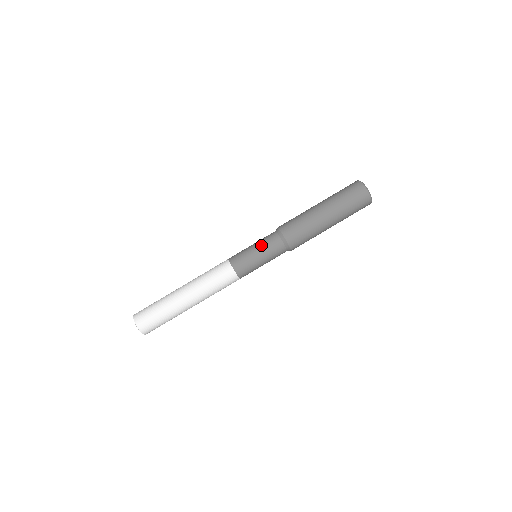
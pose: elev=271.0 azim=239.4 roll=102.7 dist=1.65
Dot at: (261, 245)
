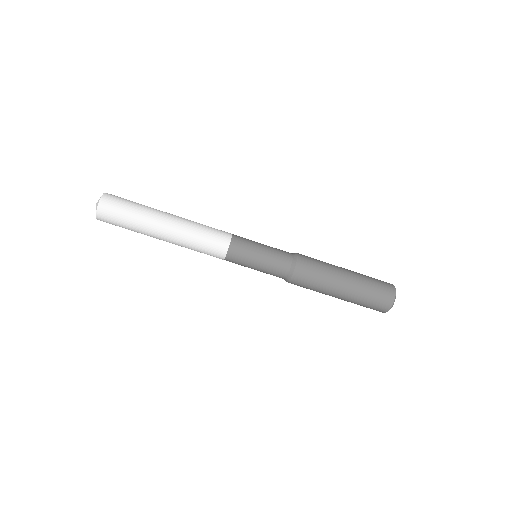
Dot at: (271, 251)
